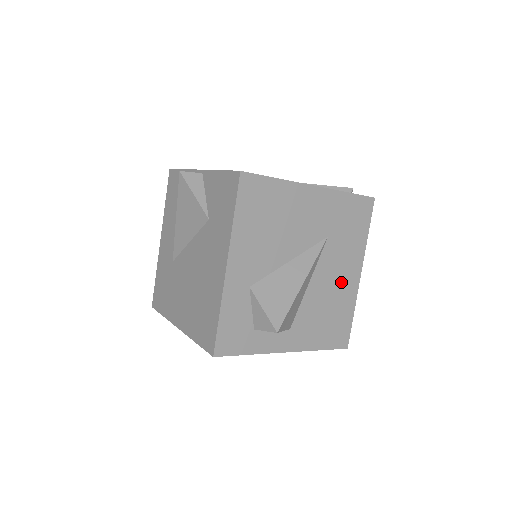
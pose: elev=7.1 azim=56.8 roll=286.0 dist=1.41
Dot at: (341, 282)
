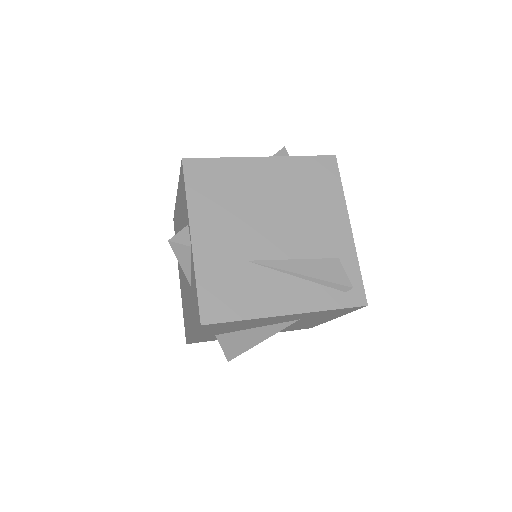
Dot at: (311, 322)
